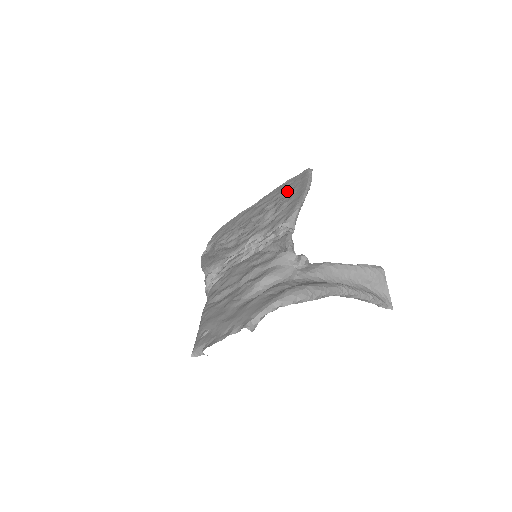
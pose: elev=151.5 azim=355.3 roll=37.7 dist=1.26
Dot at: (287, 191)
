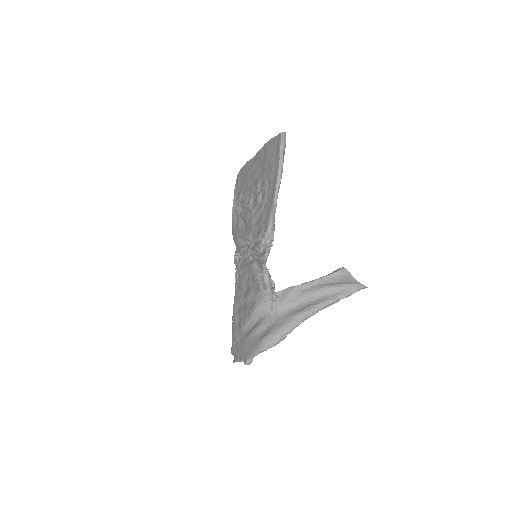
Dot at: (268, 168)
